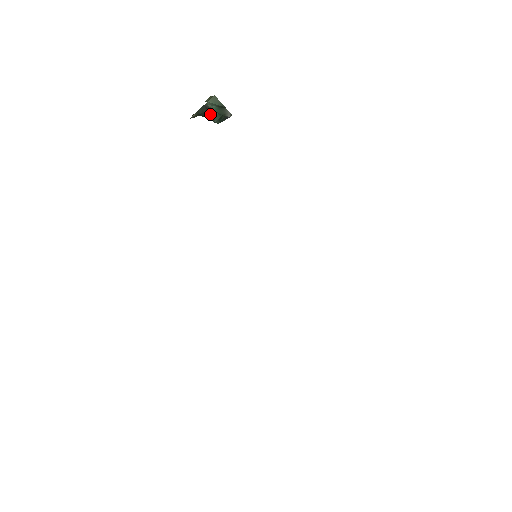
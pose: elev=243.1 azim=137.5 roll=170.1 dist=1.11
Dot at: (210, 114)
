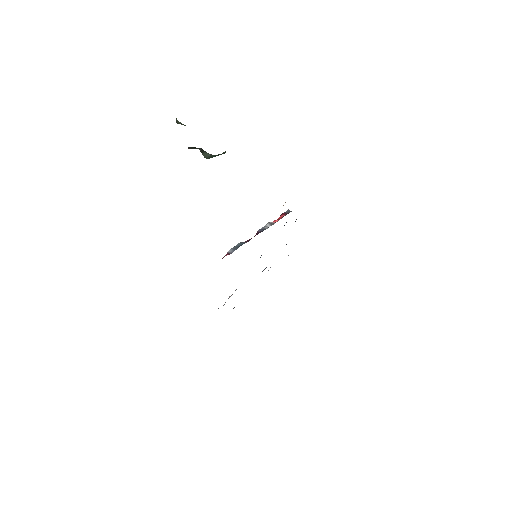
Dot at: (204, 153)
